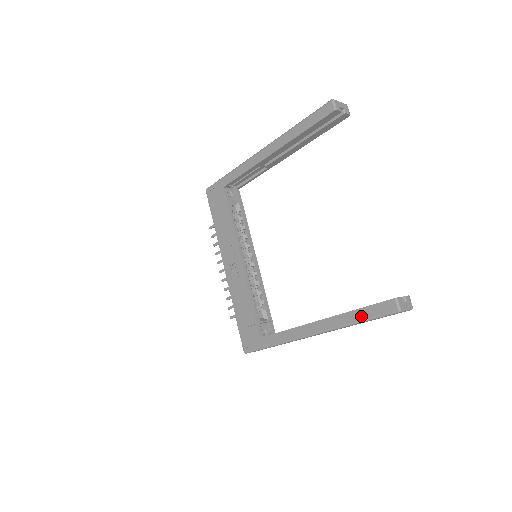
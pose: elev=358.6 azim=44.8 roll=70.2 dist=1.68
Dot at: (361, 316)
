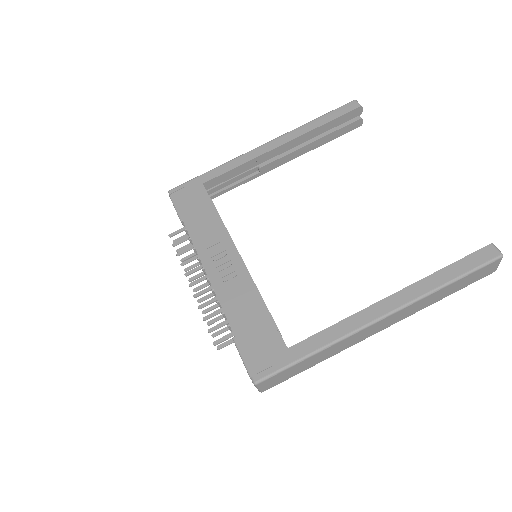
Dot at: (454, 272)
